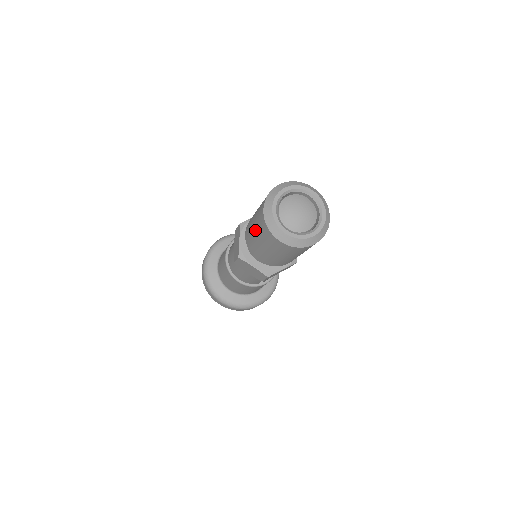
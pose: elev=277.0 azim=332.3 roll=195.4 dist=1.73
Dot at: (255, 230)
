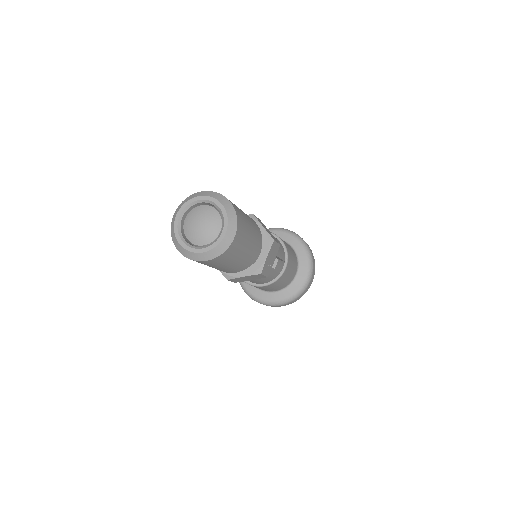
Dot at: occluded
